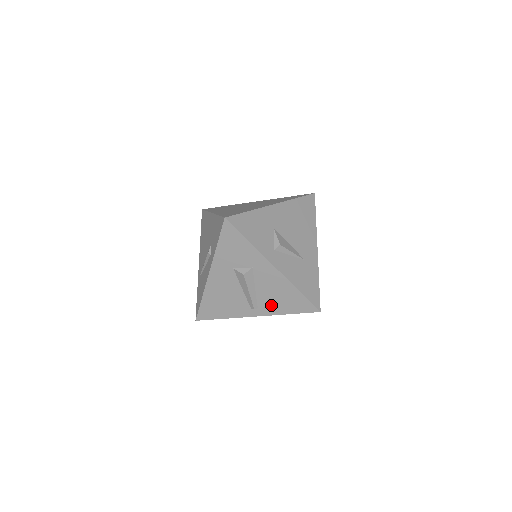
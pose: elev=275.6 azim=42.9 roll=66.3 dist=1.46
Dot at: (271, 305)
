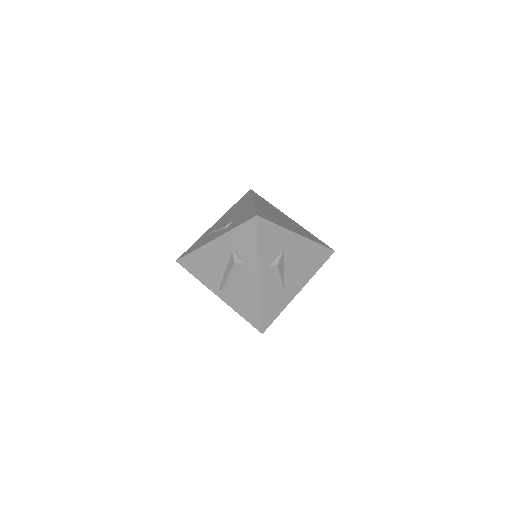
Dot at: (234, 299)
